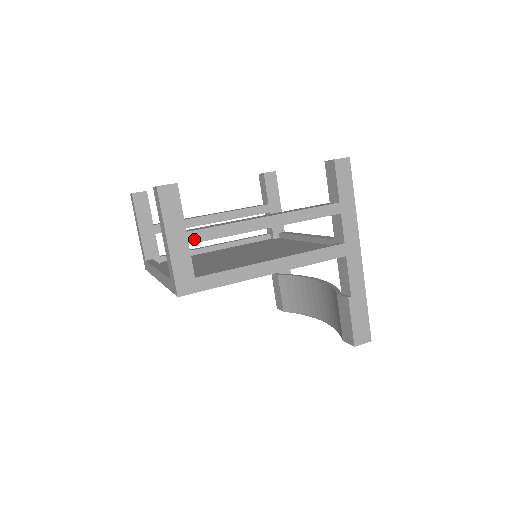
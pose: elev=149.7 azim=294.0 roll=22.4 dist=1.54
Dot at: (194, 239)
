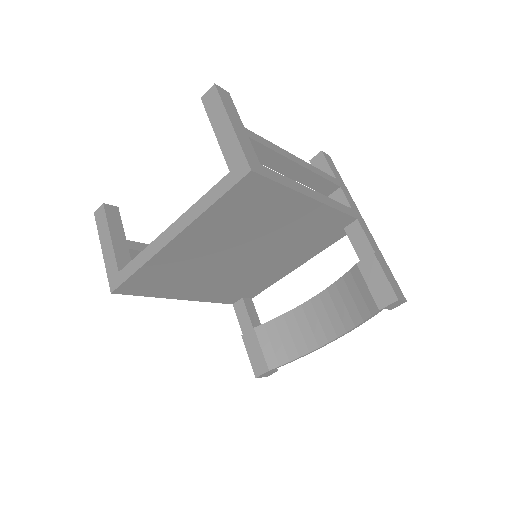
Dot at: (251, 136)
